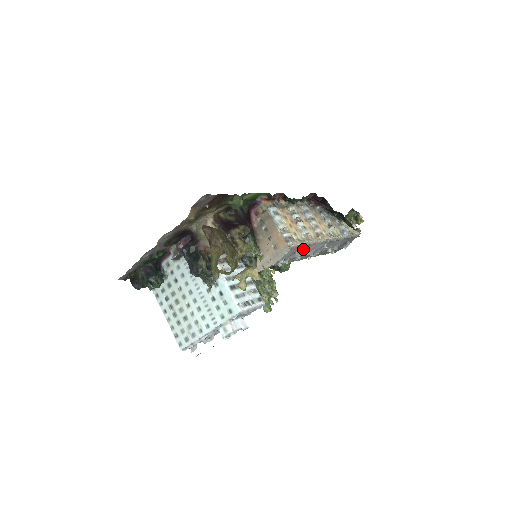
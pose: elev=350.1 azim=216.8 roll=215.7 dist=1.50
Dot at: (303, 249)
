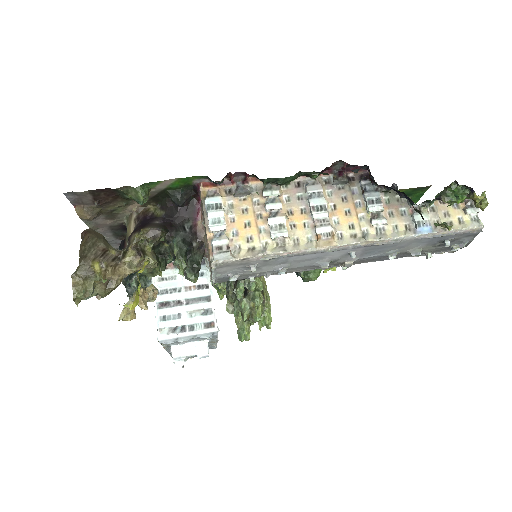
Dot at: (276, 261)
